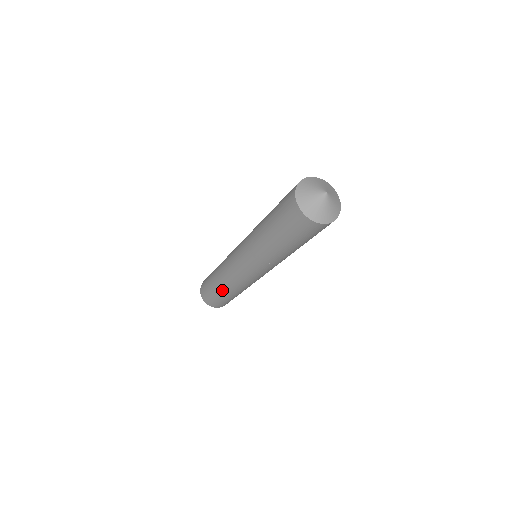
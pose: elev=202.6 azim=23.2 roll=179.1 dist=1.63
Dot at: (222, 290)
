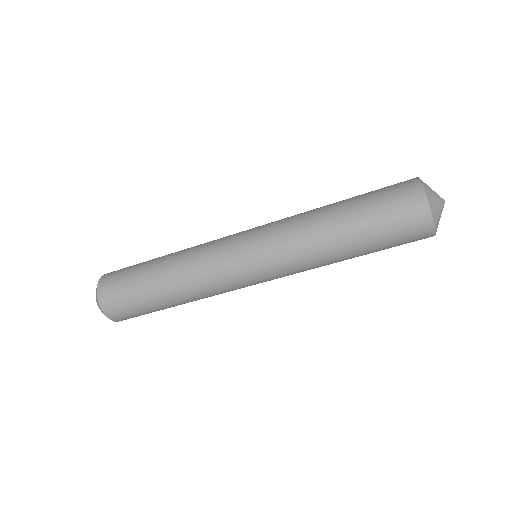
Dot at: (161, 277)
